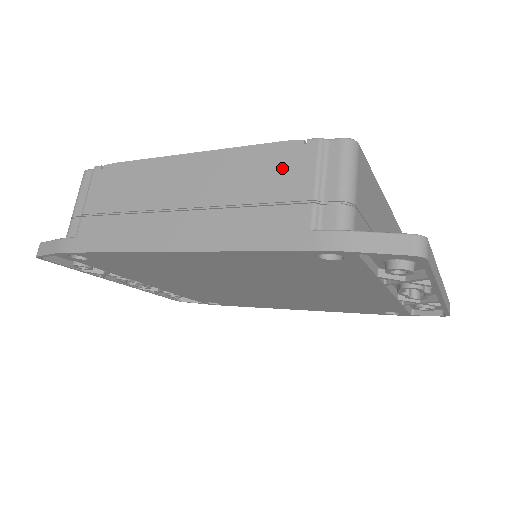
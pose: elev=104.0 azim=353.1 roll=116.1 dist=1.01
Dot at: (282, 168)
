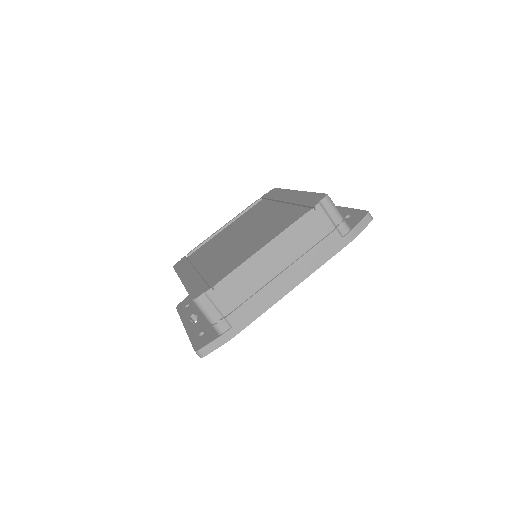
Dot at: (313, 225)
